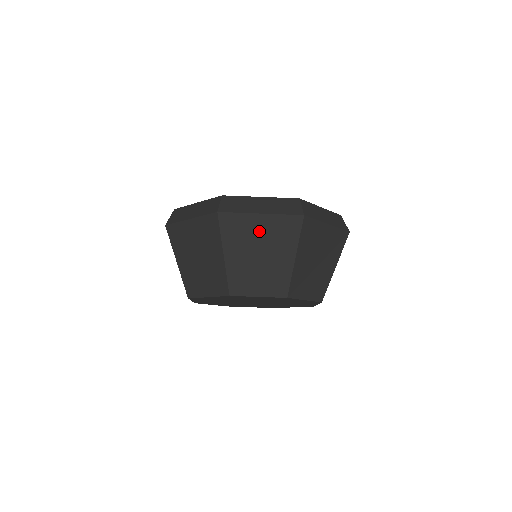
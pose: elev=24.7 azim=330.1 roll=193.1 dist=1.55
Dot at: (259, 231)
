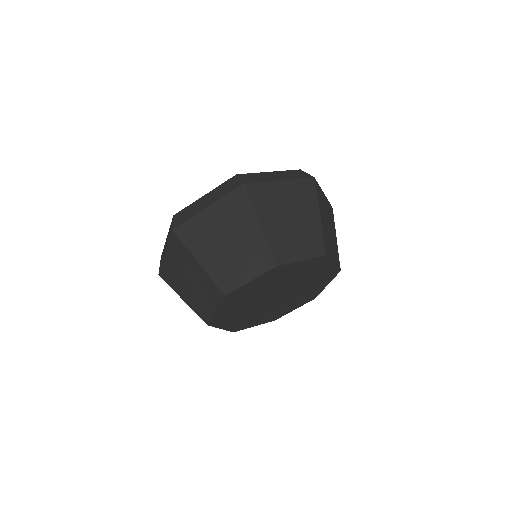
Dot at: (215, 223)
